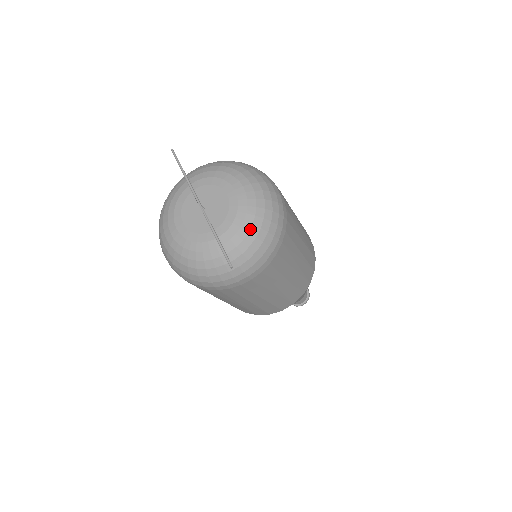
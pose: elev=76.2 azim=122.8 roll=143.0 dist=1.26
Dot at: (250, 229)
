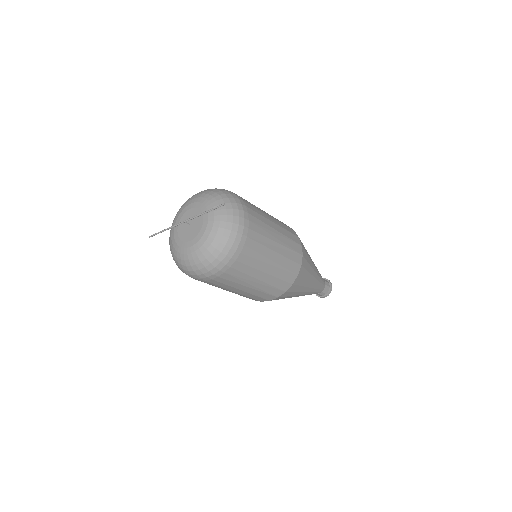
Dot at: (216, 199)
